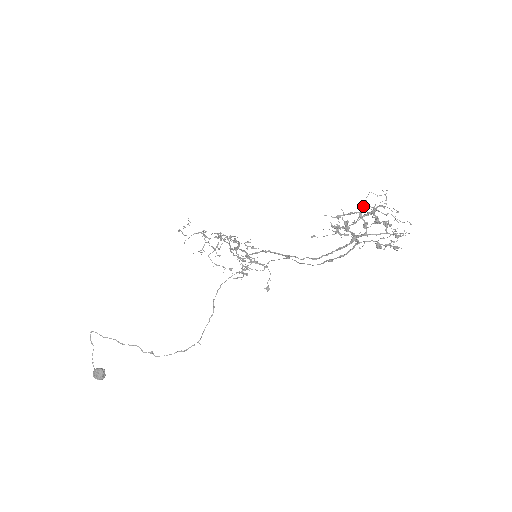
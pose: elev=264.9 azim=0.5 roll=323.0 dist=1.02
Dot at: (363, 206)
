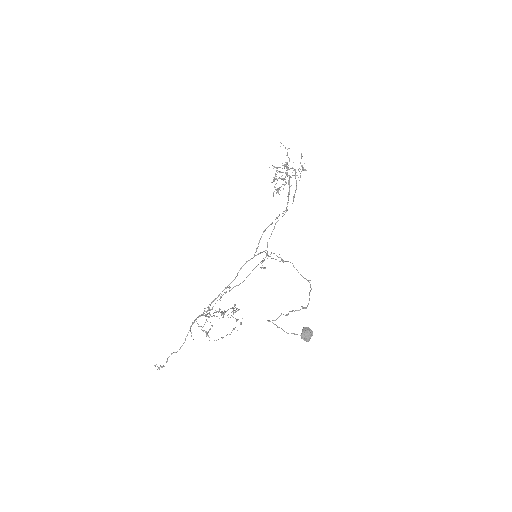
Dot at: occluded
